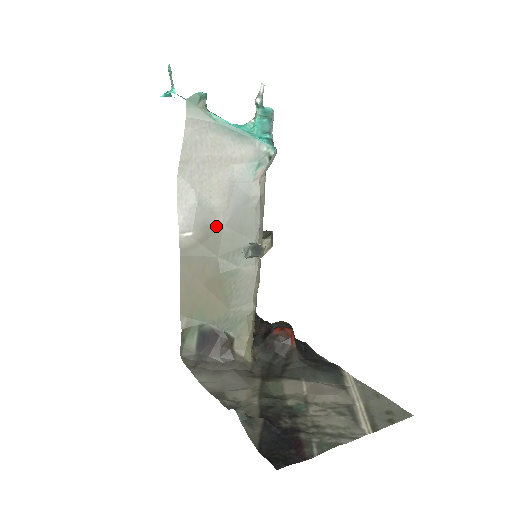
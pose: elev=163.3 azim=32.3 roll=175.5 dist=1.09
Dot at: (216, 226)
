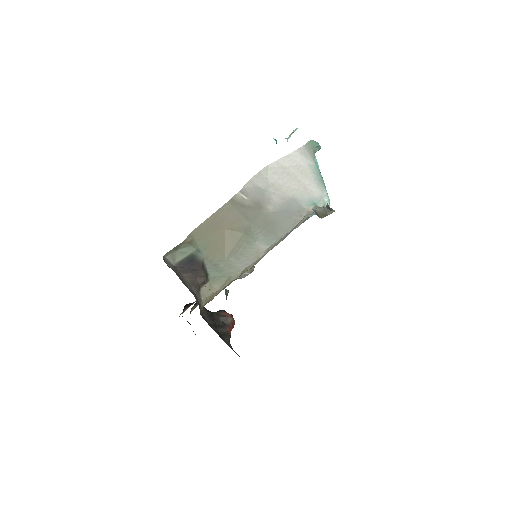
Dot at: (265, 208)
